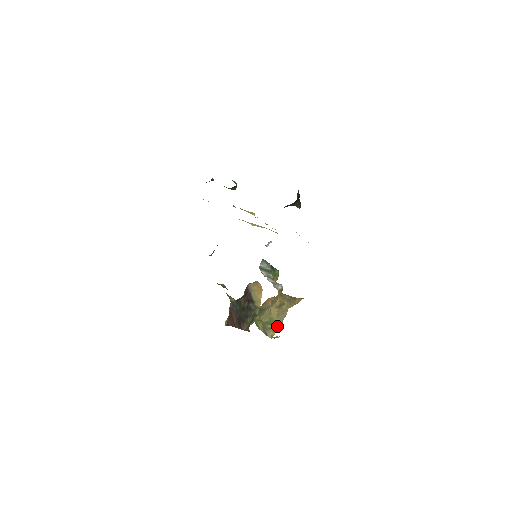
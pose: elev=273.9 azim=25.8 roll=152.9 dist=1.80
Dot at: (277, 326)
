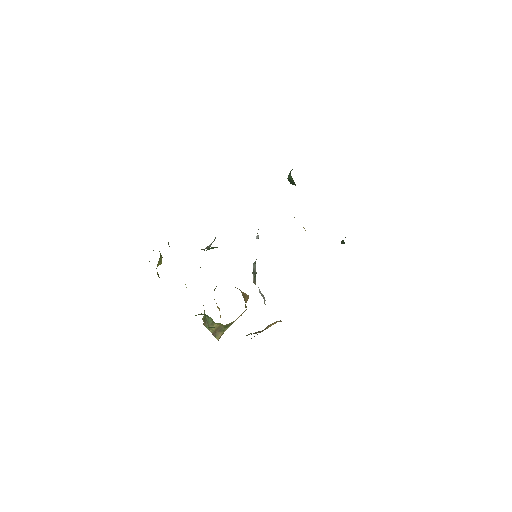
Dot at: occluded
